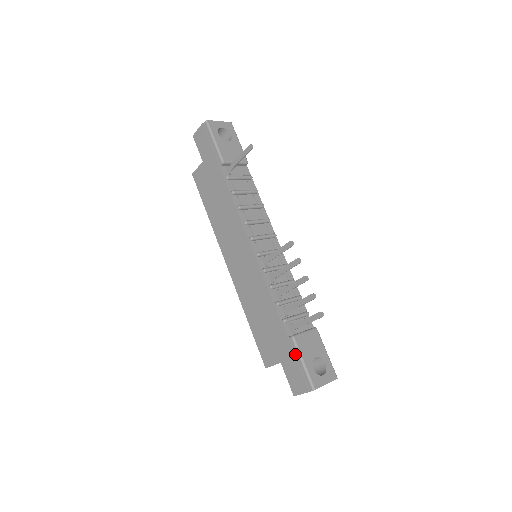
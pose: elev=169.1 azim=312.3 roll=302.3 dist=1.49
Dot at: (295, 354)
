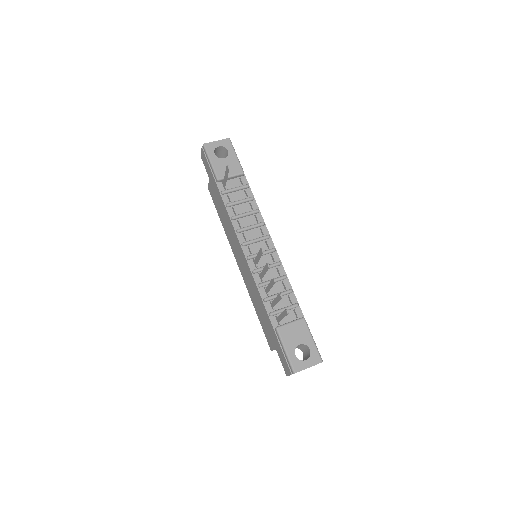
Dot at: (280, 342)
